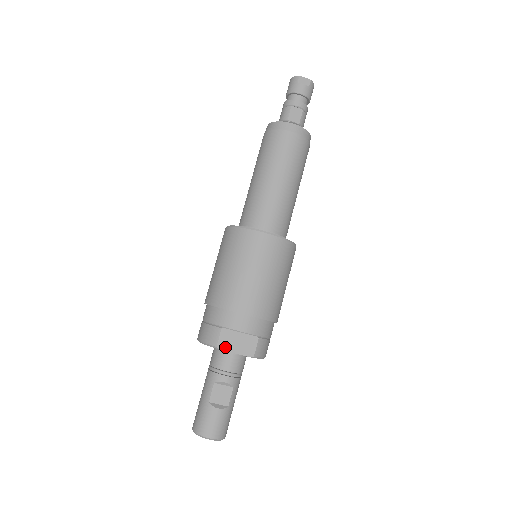
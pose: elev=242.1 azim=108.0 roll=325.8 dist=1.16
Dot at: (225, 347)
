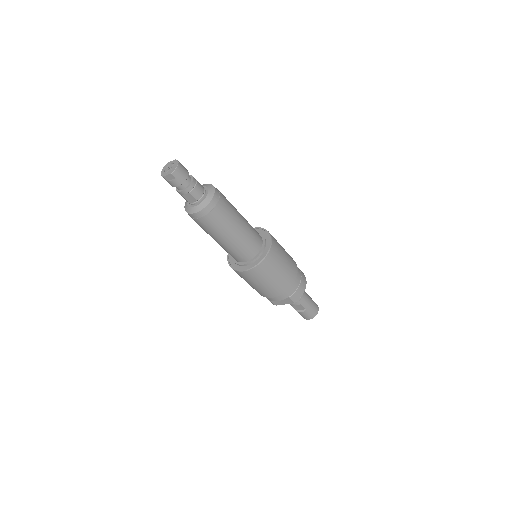
Dot at: (278, 304)
